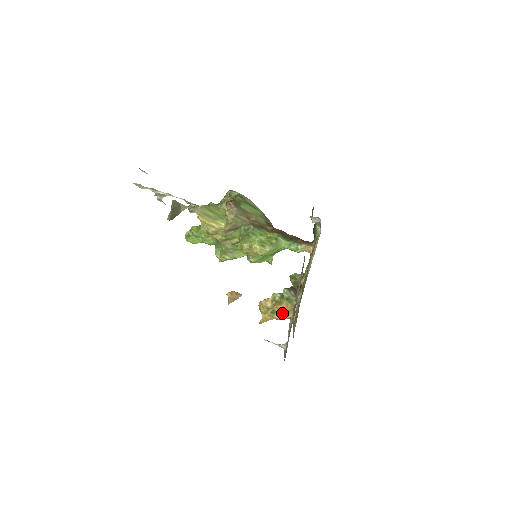
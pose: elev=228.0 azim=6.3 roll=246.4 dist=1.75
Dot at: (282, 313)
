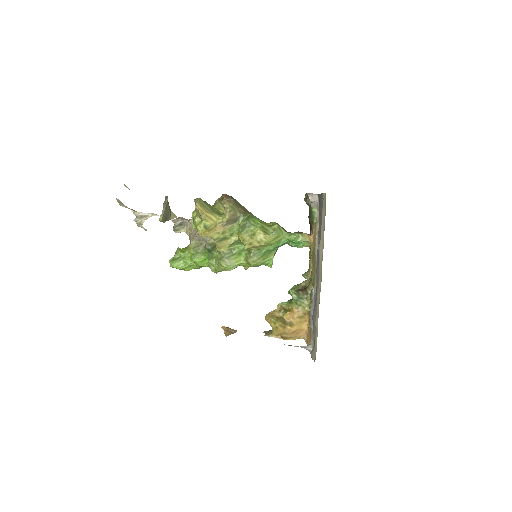
Dot at: (293, 322)
